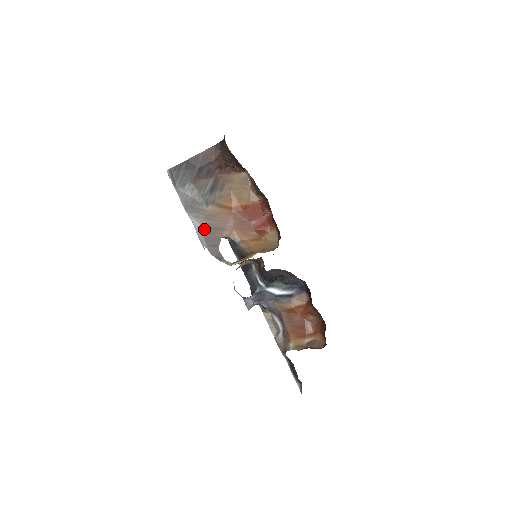
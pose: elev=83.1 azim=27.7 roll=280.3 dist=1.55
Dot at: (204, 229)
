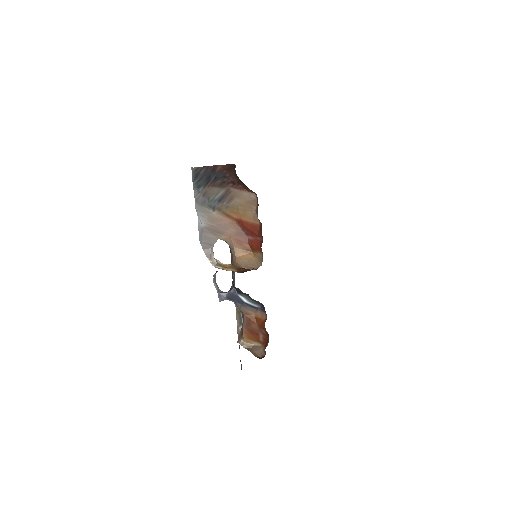
Dot at: (205, 228)
